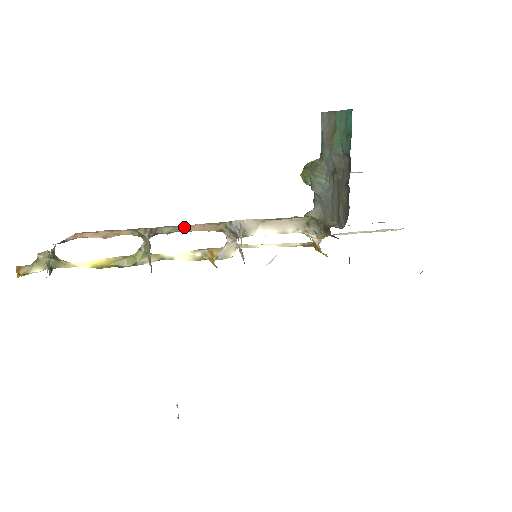
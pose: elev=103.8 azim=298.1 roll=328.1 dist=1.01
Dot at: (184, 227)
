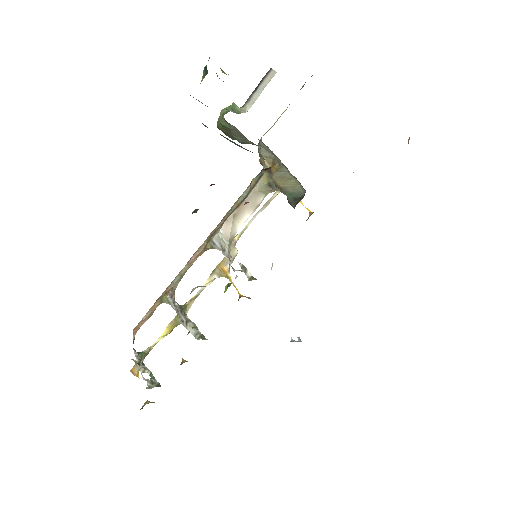
Dot at: (186, 269)
